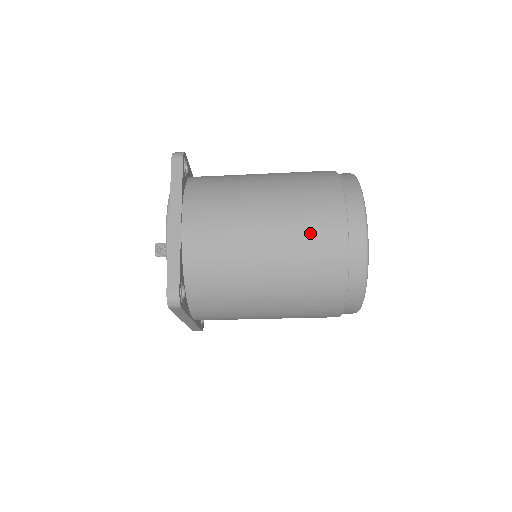
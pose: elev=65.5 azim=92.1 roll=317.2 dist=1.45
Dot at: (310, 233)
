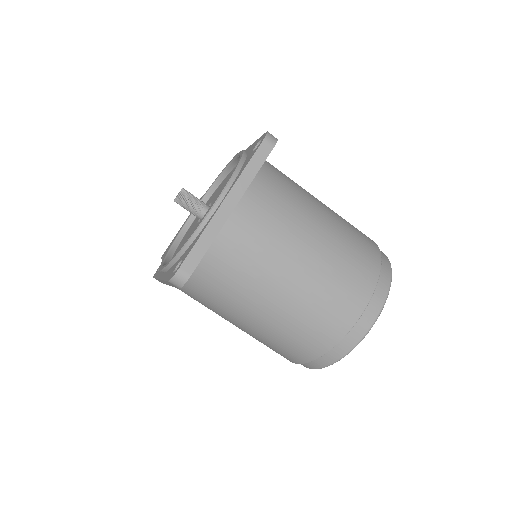
Dot at: (330, 299)
